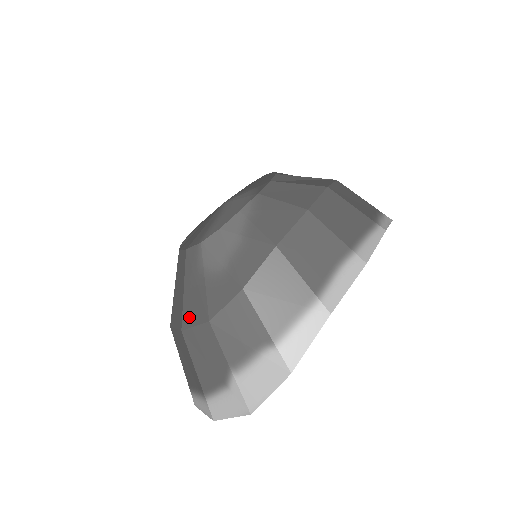
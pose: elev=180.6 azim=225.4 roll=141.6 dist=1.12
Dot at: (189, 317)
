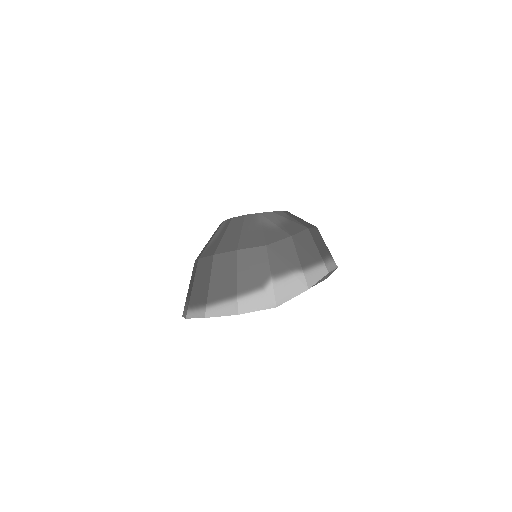
Dot at: (246, 243)
